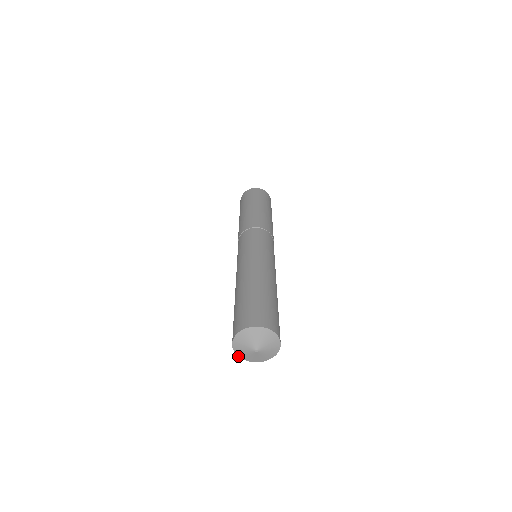
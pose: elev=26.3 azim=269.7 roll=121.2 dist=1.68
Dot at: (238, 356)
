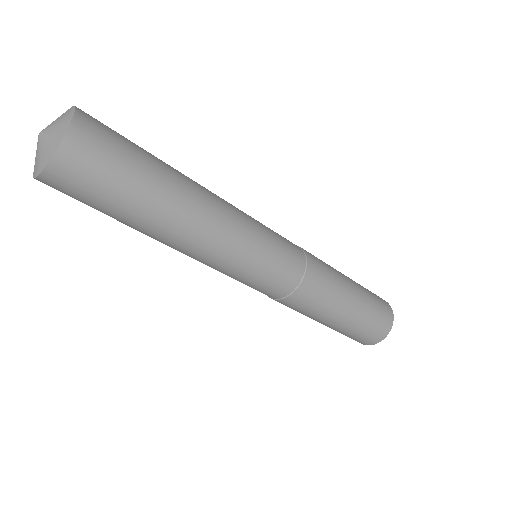
Dot at: occluded
